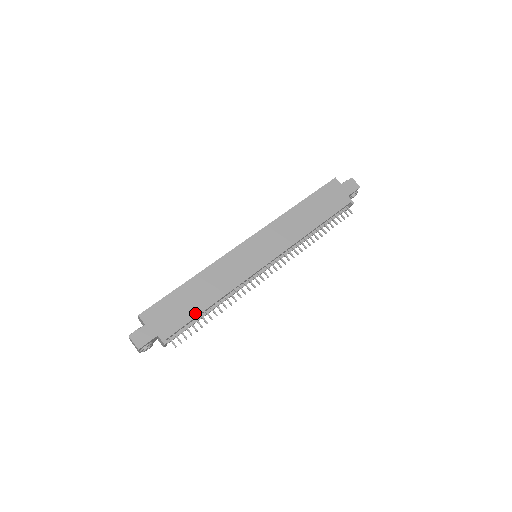
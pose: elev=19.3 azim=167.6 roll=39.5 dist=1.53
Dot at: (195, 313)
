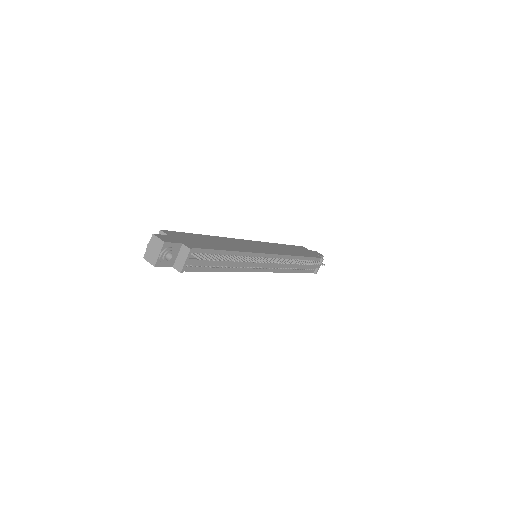
Dot at: (215, 248)
